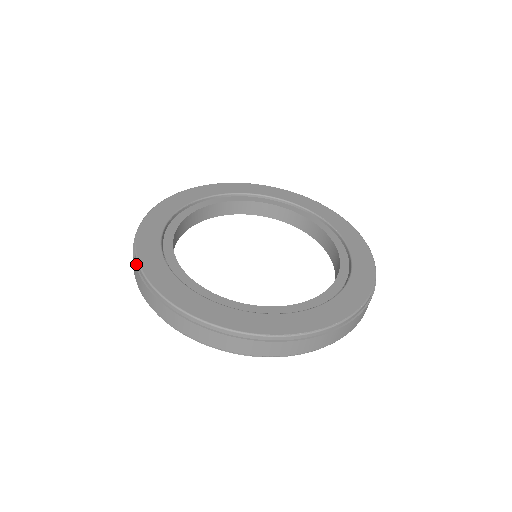
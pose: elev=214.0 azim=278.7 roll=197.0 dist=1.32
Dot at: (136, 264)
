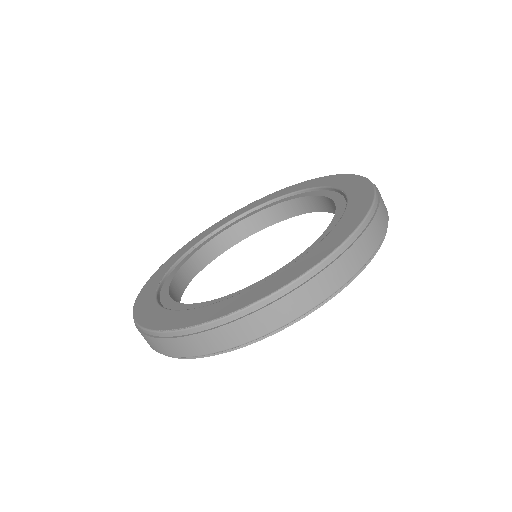
Dot at: occluded
